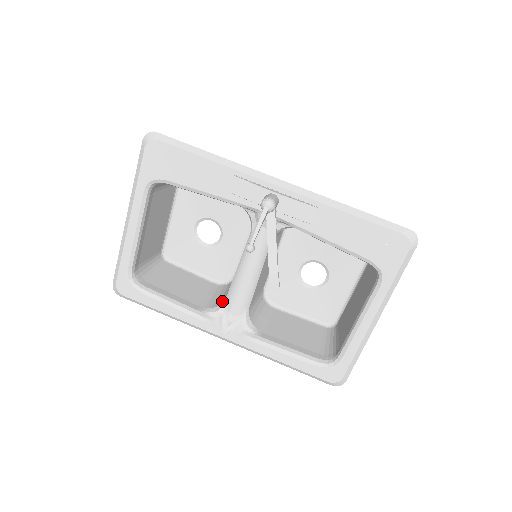
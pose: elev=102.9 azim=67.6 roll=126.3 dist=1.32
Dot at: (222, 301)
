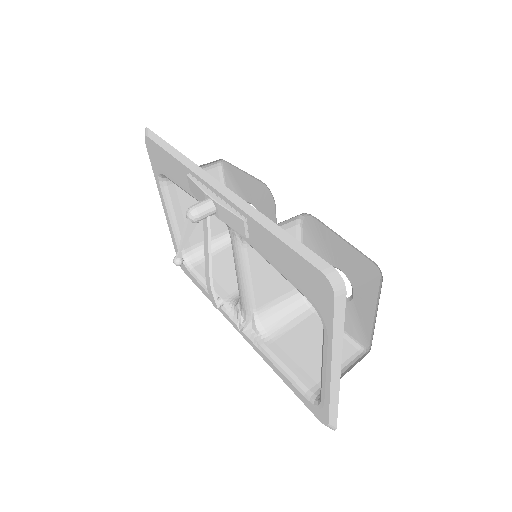
Dot at: occluded
